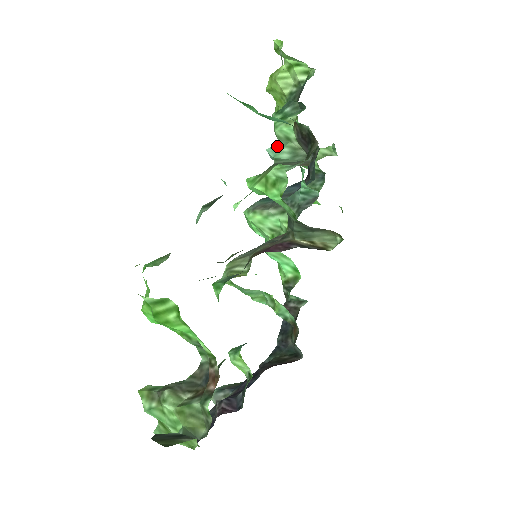
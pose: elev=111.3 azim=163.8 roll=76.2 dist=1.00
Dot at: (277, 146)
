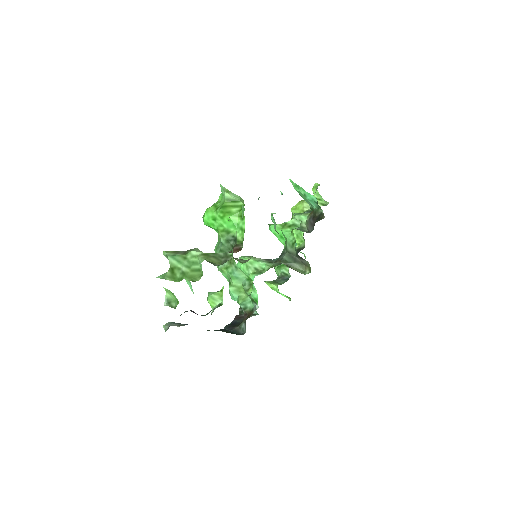
Dot at: occluded
